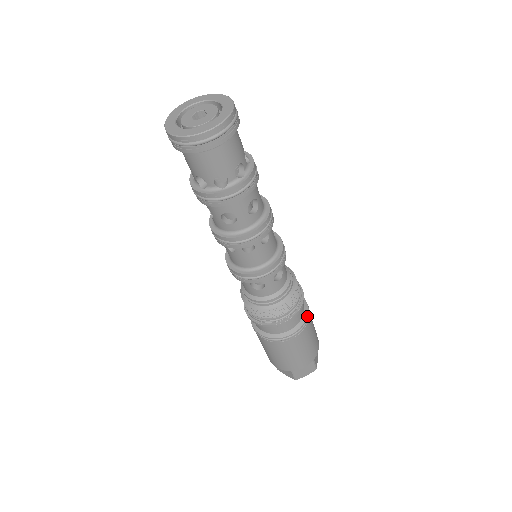
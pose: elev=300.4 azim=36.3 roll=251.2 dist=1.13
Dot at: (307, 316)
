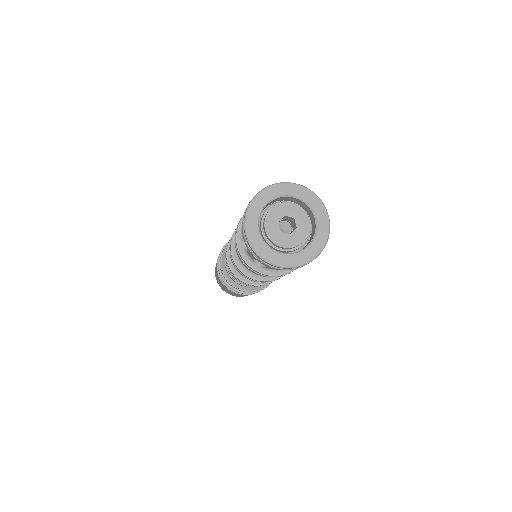
Dot at: occluded
